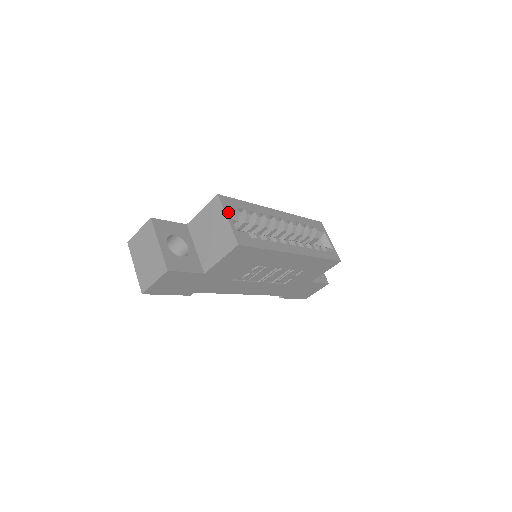
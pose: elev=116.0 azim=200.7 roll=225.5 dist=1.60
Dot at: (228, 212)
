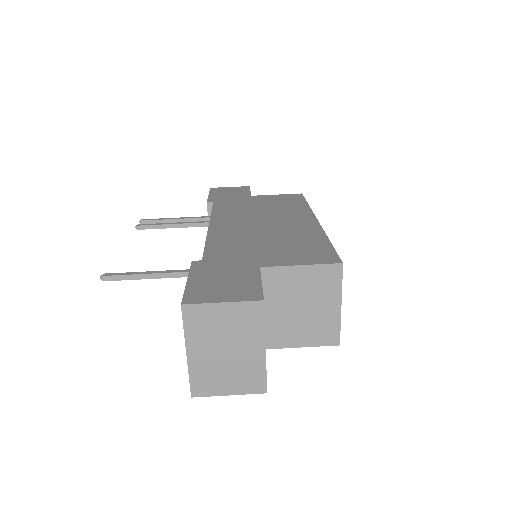
Dot at: (340, 290)
